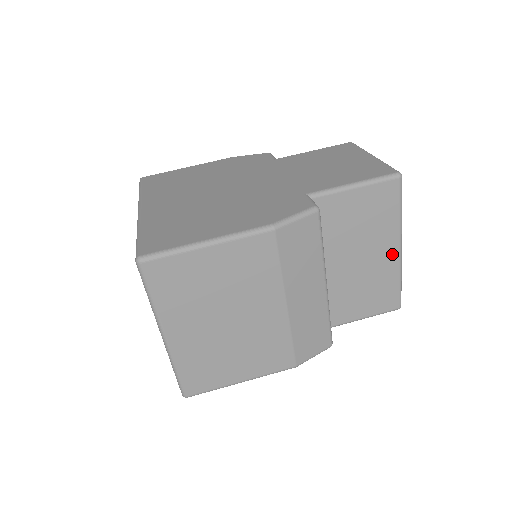
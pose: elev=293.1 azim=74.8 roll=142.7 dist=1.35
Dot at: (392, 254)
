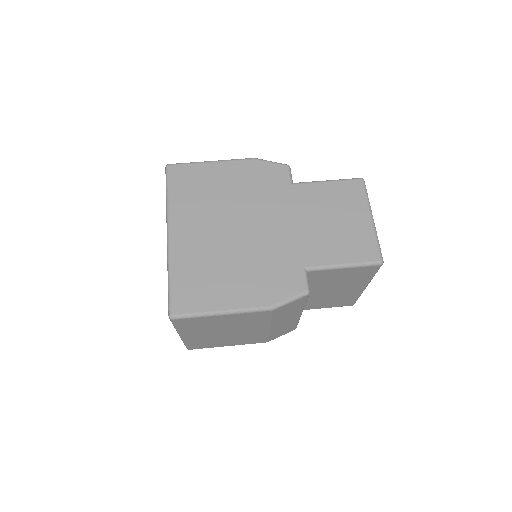
Dot at: (358, 289)
